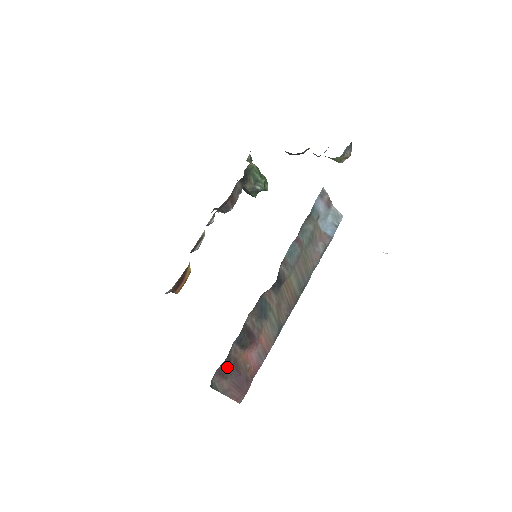
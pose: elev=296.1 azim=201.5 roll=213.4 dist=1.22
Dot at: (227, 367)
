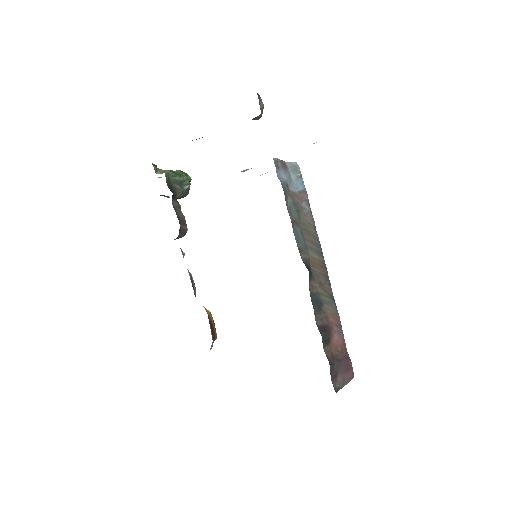
Dot at: (333, 368)
